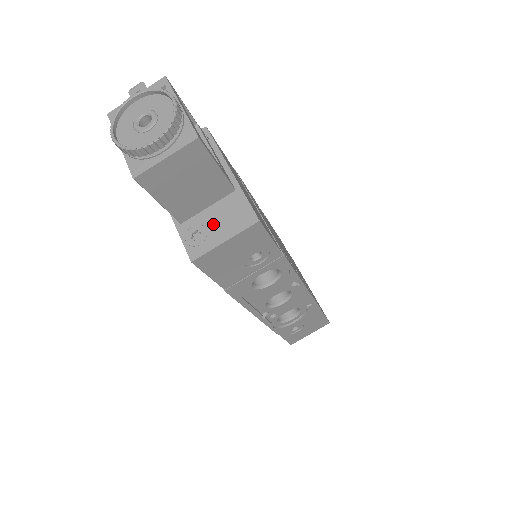
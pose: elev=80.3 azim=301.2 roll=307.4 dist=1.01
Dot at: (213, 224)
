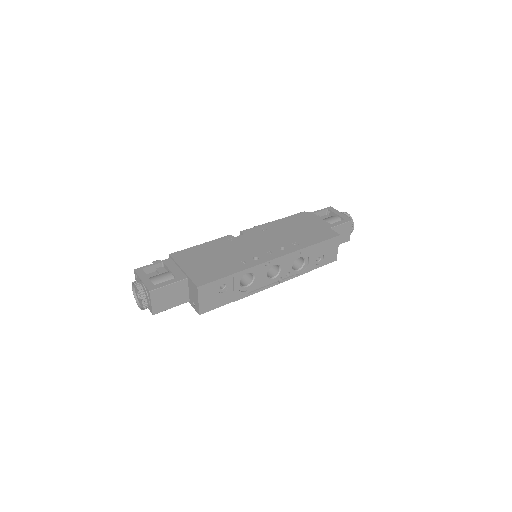
Dot at: (193, 296)
